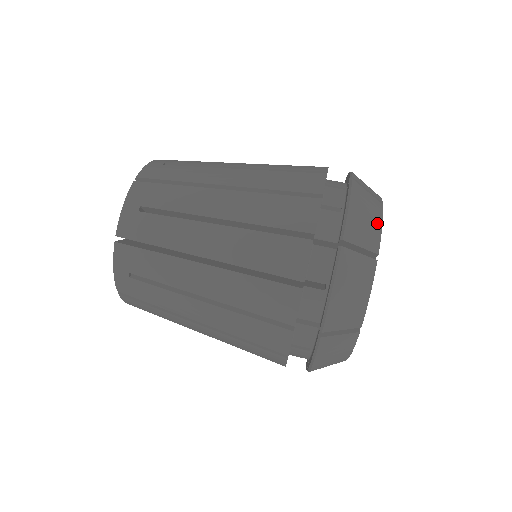
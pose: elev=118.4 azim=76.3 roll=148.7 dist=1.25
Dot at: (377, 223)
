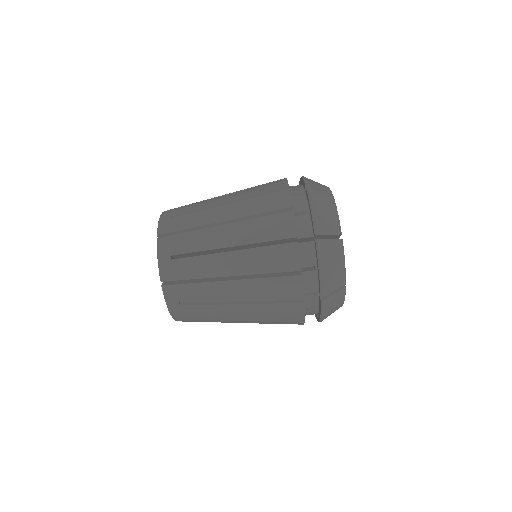
Dot at: (334, 213)
